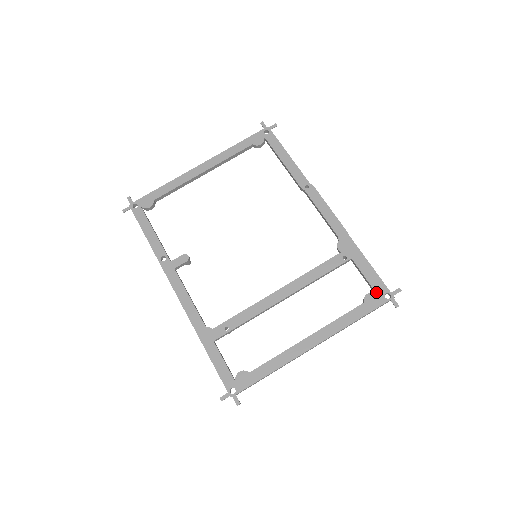
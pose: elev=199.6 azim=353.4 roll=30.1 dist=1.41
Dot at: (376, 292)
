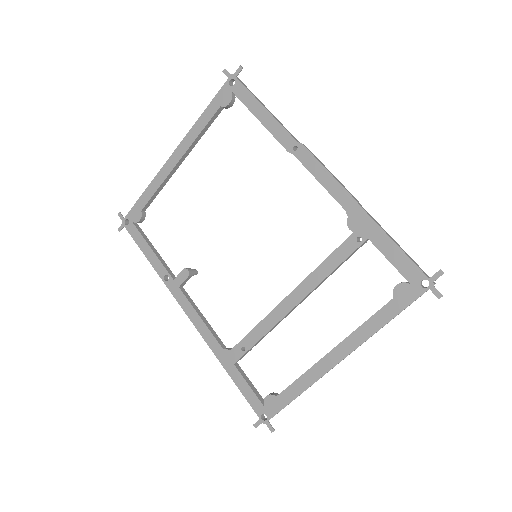
Dot at: (408, 281)
